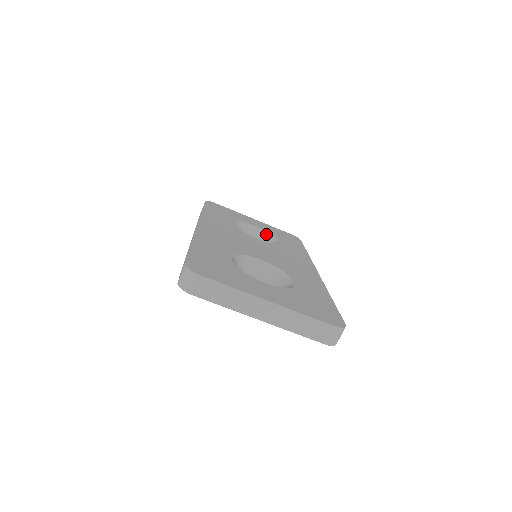
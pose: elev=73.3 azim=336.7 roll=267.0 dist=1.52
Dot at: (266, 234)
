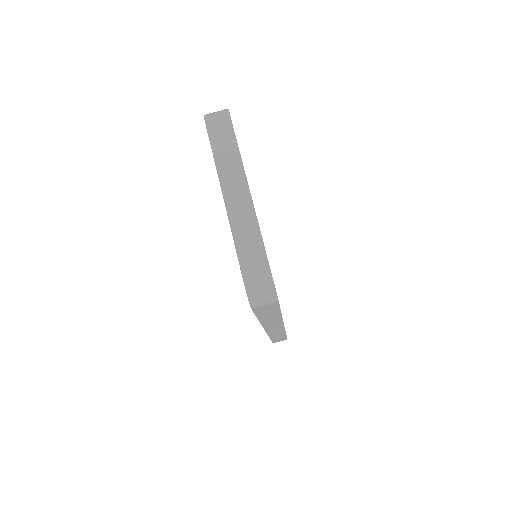
Dot at: occluded
